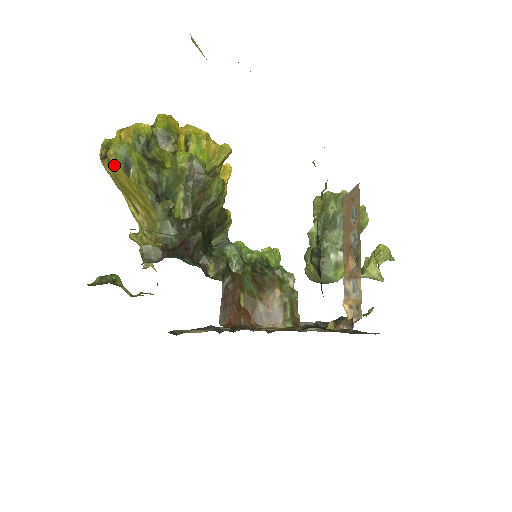
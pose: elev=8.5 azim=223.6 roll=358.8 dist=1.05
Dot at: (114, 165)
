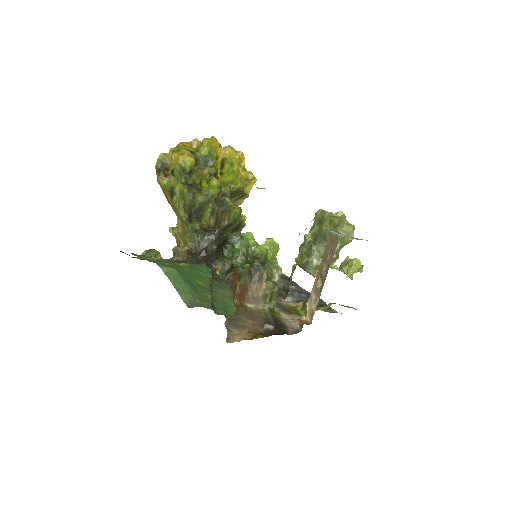
Dot at: (163, 188)
